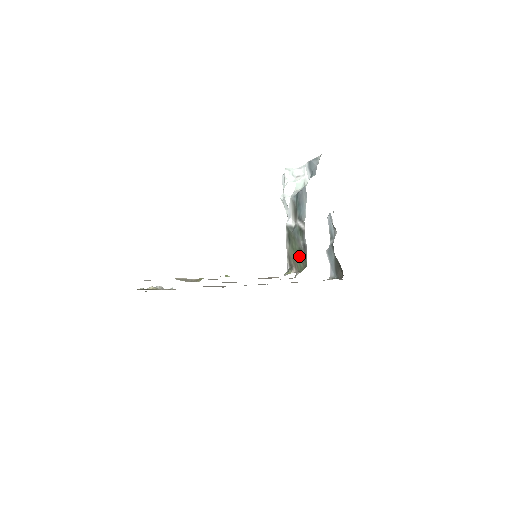
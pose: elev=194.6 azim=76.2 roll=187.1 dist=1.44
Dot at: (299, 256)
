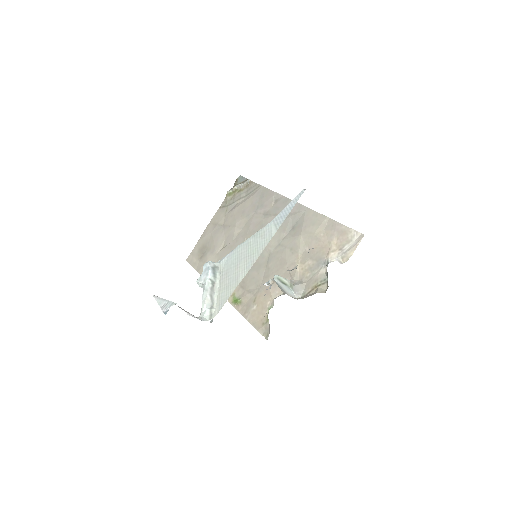
Dot at: occluded
